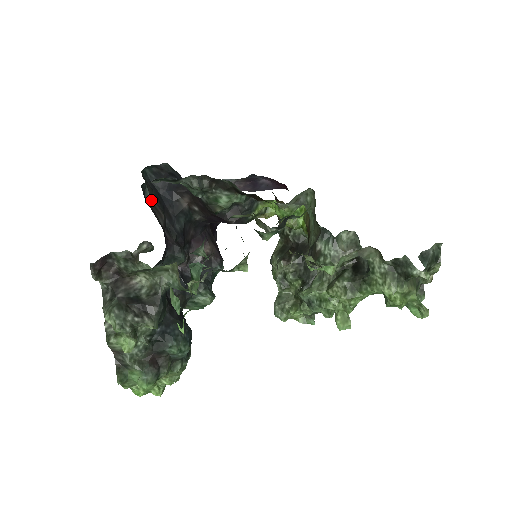
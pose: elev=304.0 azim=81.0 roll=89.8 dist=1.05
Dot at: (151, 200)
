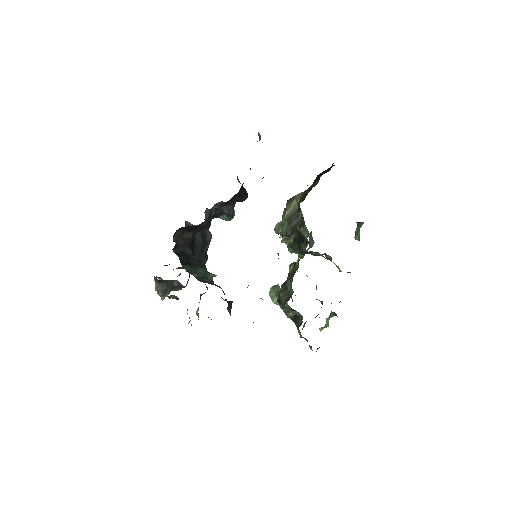
Dot at: (182, 237)
